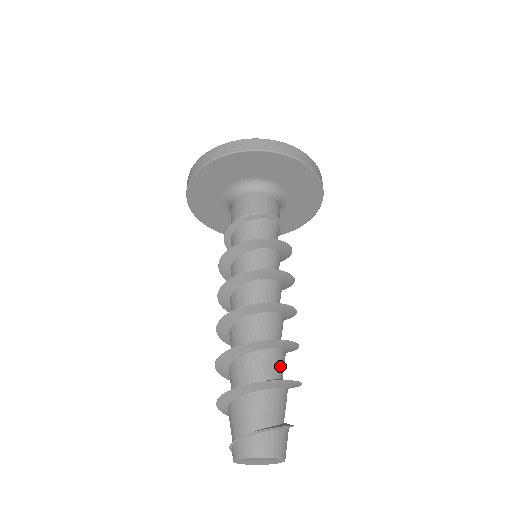
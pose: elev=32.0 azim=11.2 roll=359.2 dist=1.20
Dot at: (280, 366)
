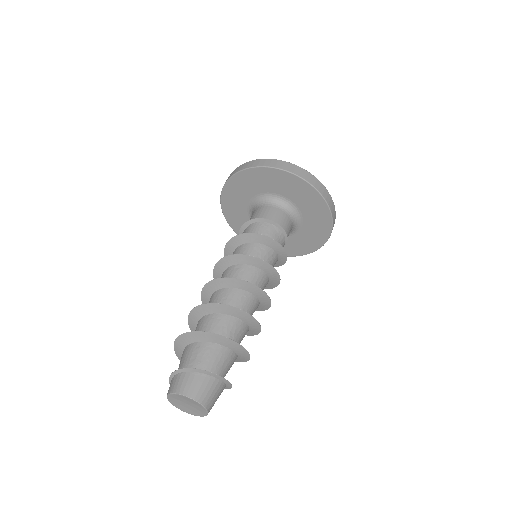
Dot at: (215, 327)
